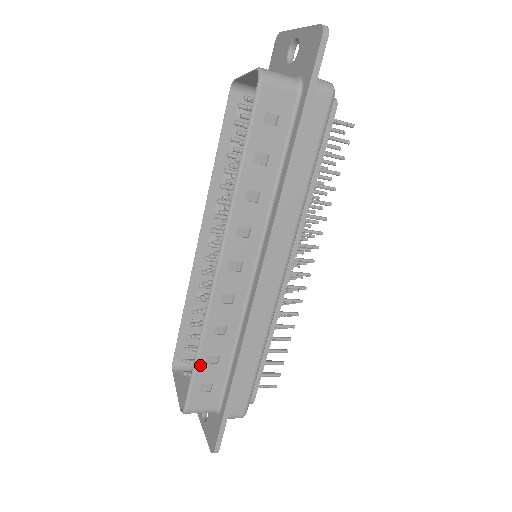
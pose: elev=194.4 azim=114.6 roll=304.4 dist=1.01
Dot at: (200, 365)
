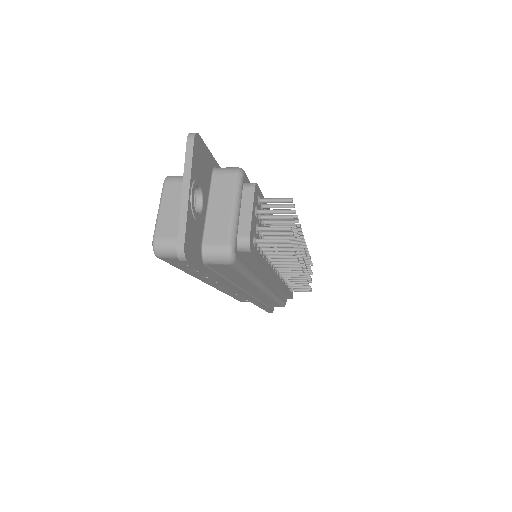
Dot at: (236, 298)
